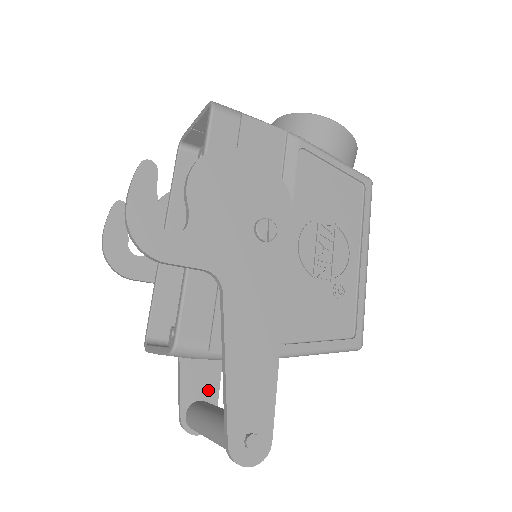
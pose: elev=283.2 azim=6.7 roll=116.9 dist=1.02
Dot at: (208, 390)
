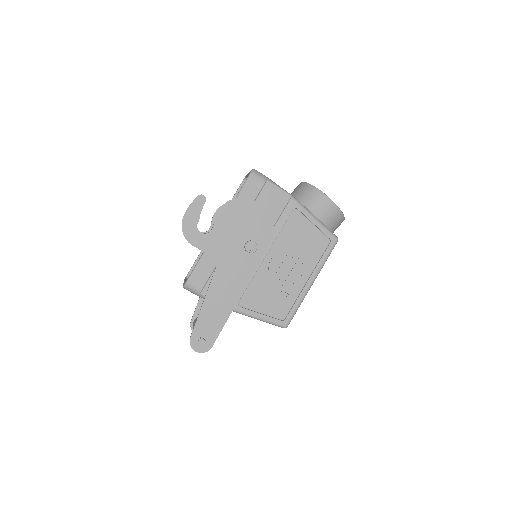
Dot at: occluded
